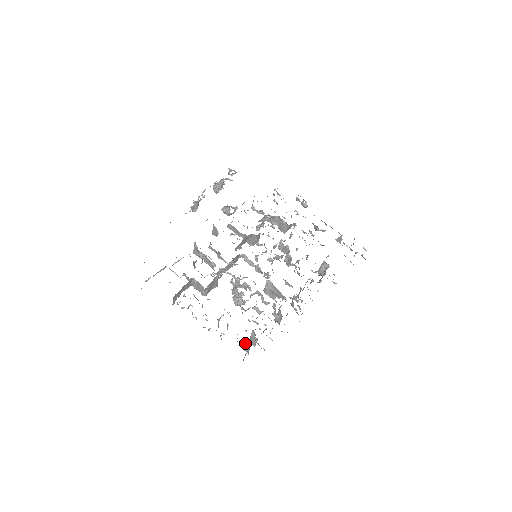
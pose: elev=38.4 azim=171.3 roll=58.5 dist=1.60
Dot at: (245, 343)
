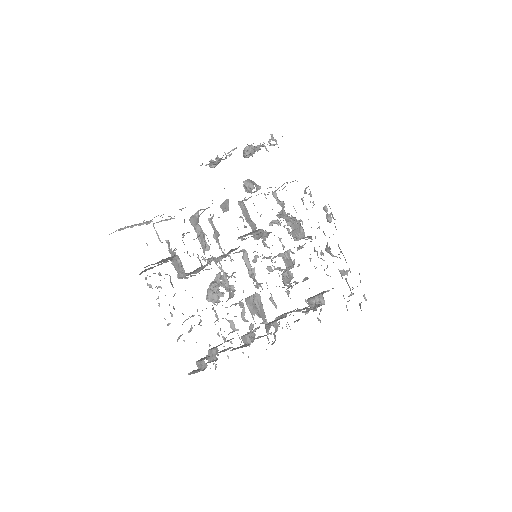
Dot at: (202, 360)
